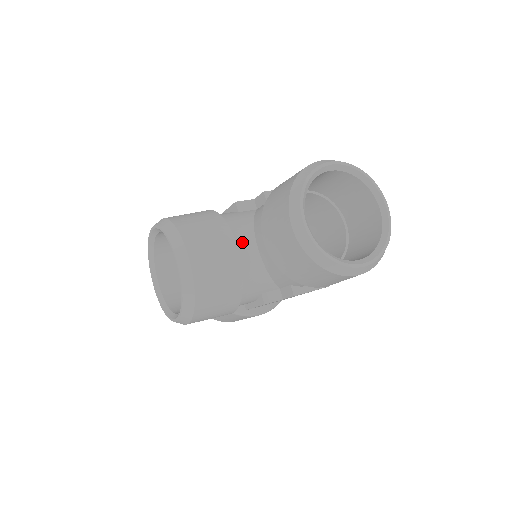
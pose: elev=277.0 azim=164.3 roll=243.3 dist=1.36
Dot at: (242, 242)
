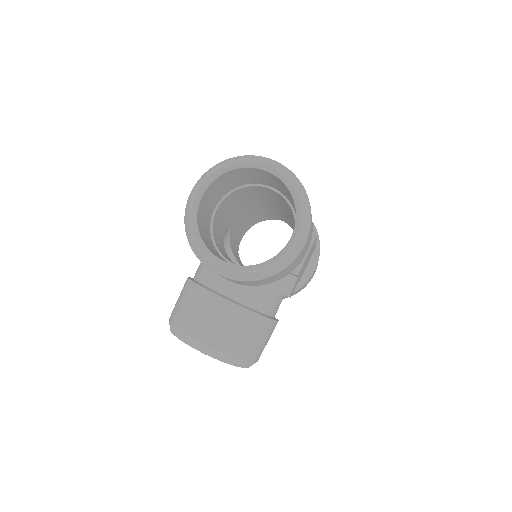
Dot at: (222, 286)
